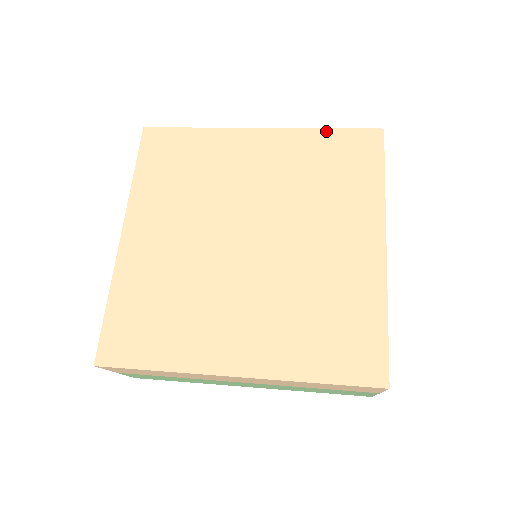
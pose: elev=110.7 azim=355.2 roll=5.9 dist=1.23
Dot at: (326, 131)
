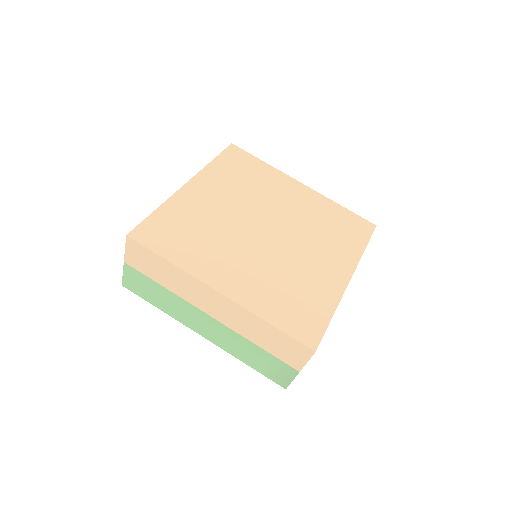
Dot at: (342, 207)
